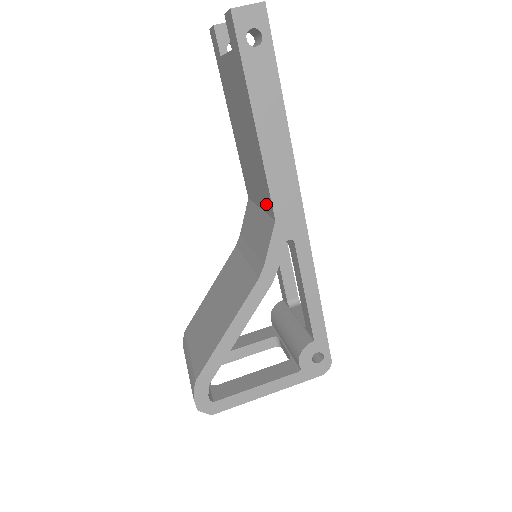
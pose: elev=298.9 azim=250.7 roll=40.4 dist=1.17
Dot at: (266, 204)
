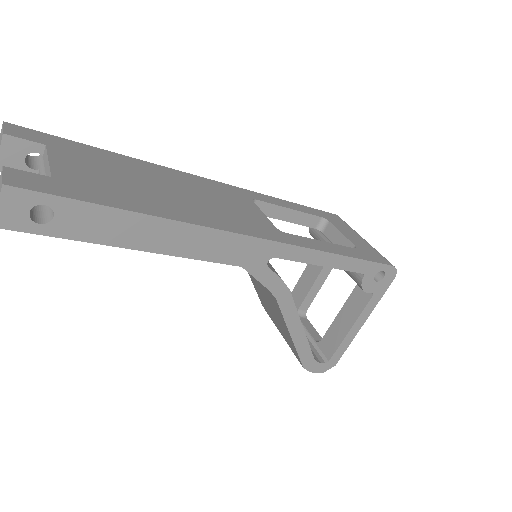
Dot at: occluded
